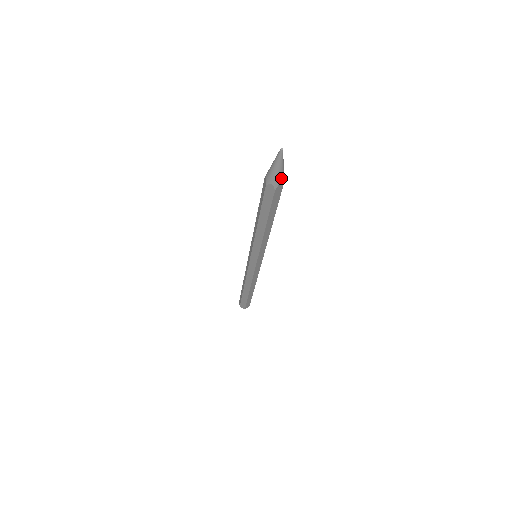
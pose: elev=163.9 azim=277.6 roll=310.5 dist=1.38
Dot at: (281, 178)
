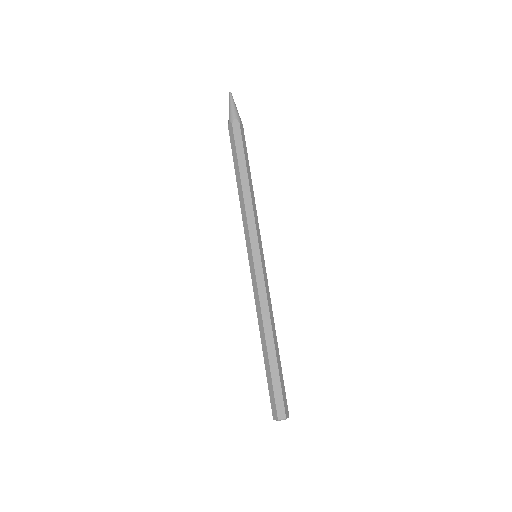
Dot at: (235, 115)
